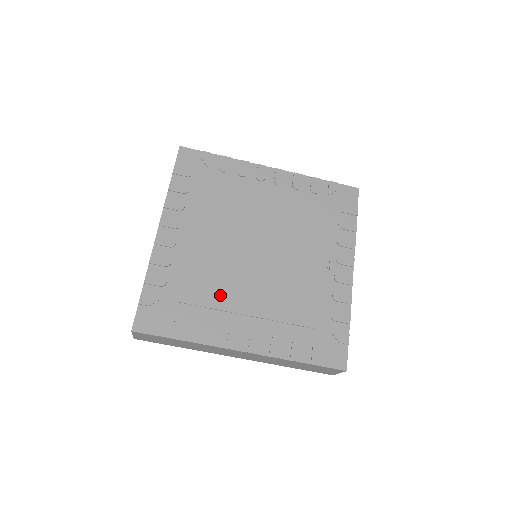
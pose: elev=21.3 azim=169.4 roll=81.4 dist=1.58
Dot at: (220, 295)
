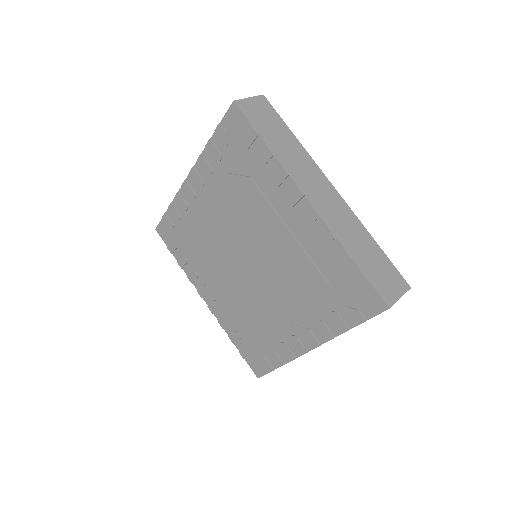
Dot at: (207, 261)
